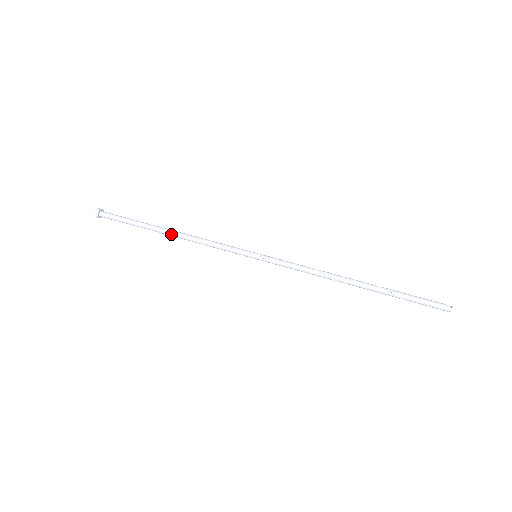
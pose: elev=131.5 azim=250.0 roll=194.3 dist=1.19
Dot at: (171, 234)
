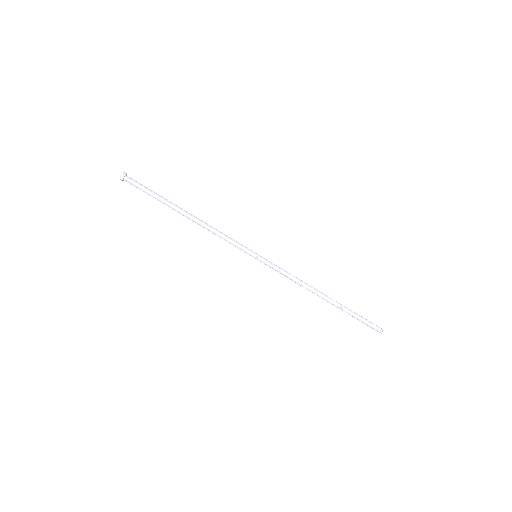
Dot at: (188, 218)
